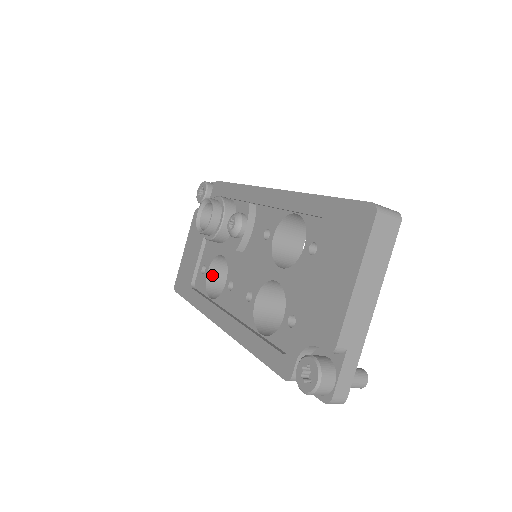
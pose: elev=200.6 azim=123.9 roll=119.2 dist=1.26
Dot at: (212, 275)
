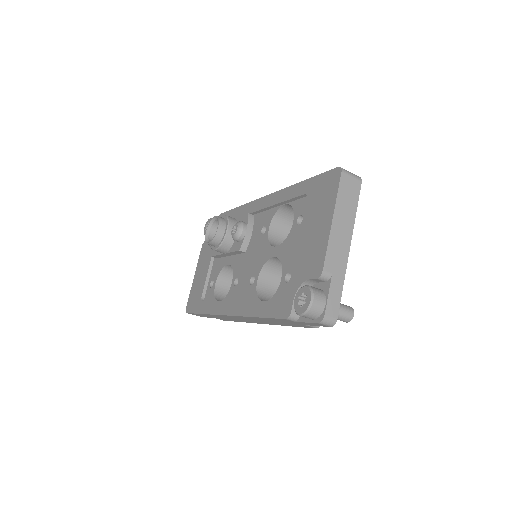
Dot at: (219, 287)
